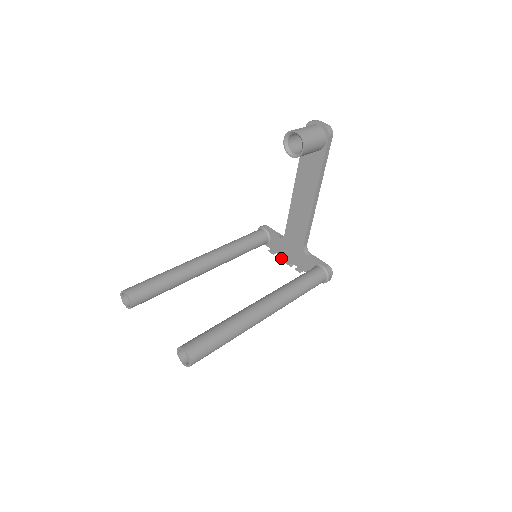
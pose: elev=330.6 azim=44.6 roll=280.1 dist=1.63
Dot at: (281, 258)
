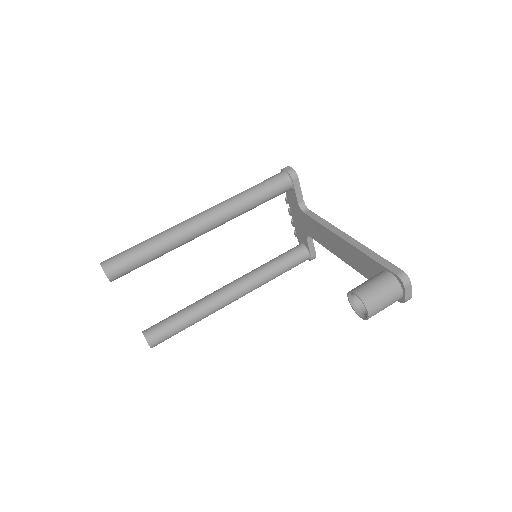
Dot at: (287, 203)
